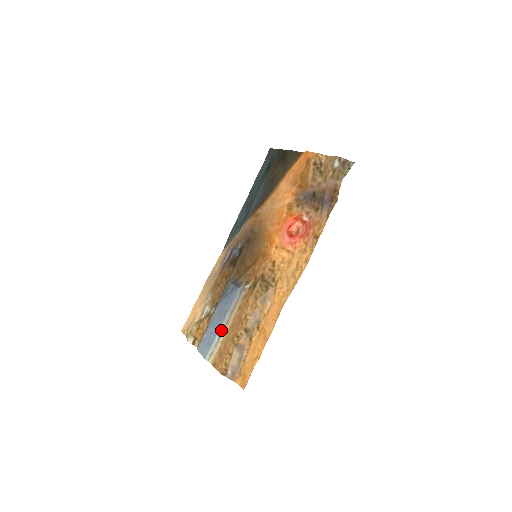
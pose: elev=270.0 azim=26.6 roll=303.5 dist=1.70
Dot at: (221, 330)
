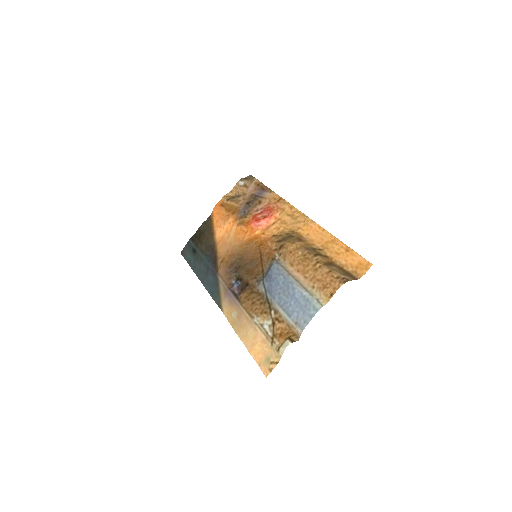
Dot at: (300, 287)
